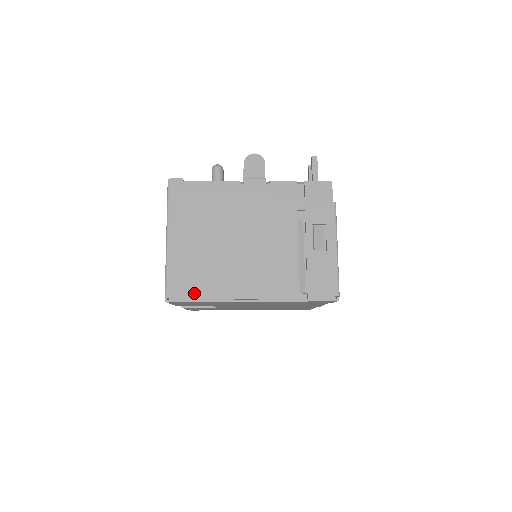
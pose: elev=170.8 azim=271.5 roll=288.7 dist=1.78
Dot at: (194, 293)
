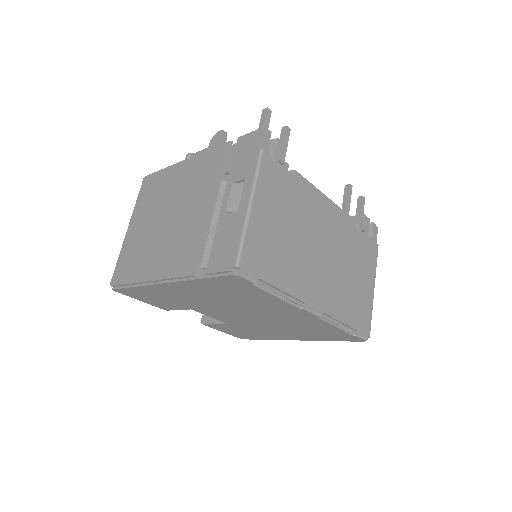
Dot at: (126, 278)
